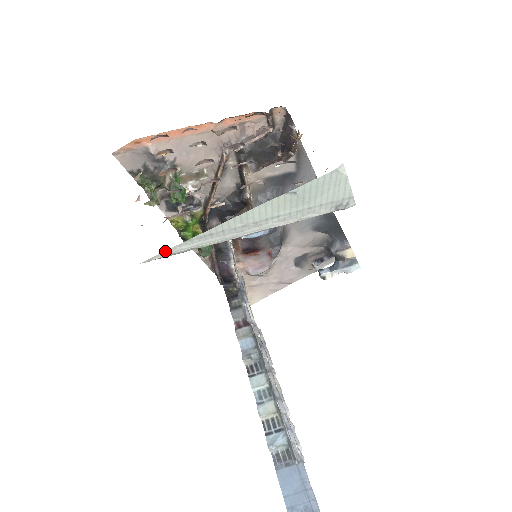
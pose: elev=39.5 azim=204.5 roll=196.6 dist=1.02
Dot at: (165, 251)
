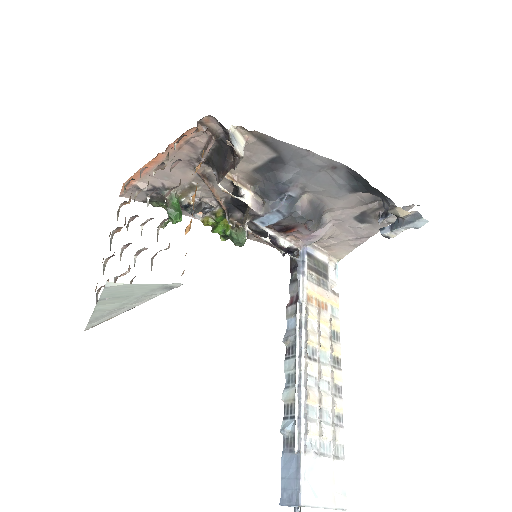
Dot at: (86, 326)
